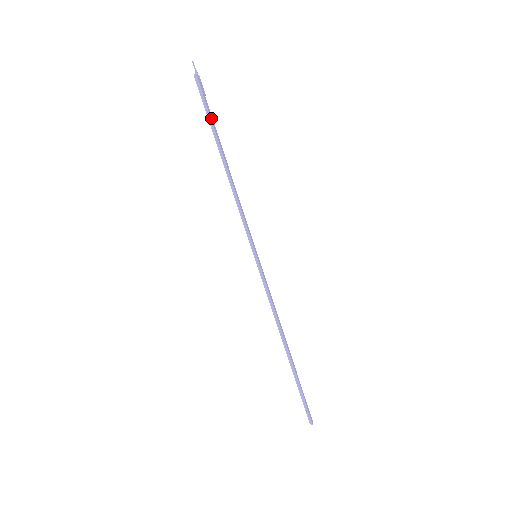
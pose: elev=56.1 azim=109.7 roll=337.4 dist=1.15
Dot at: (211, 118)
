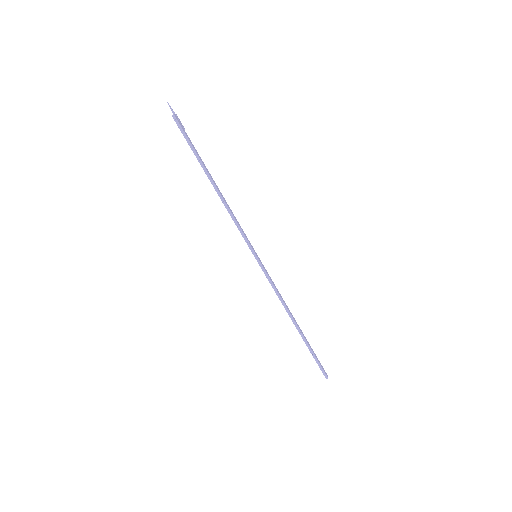
Dot at: (195, 150)
